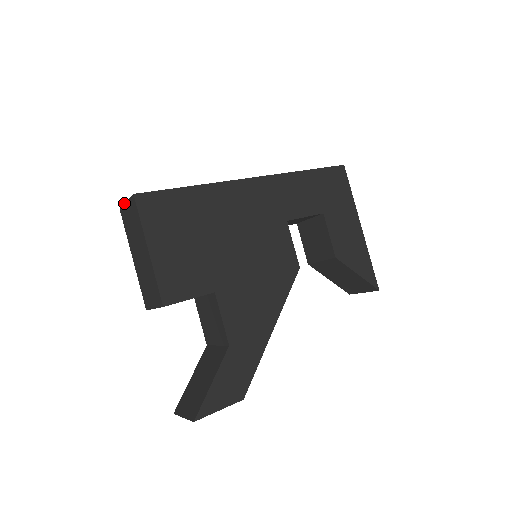
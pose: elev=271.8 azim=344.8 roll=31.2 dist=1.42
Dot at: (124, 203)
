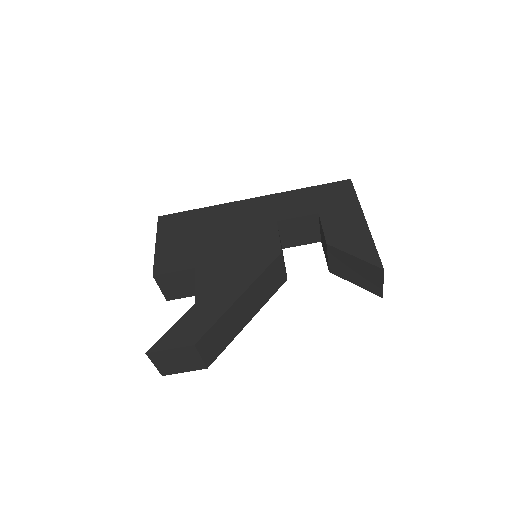
Dot at: occluded
